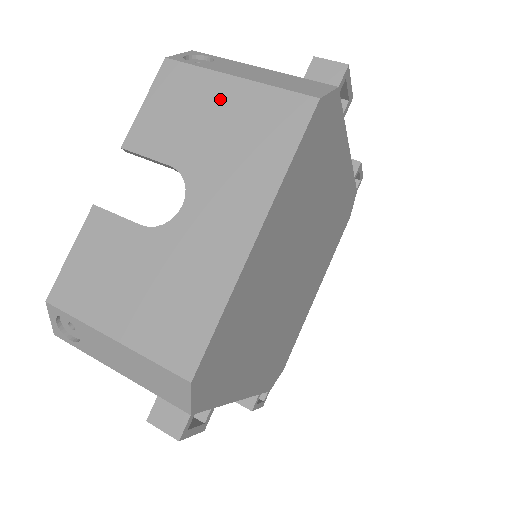
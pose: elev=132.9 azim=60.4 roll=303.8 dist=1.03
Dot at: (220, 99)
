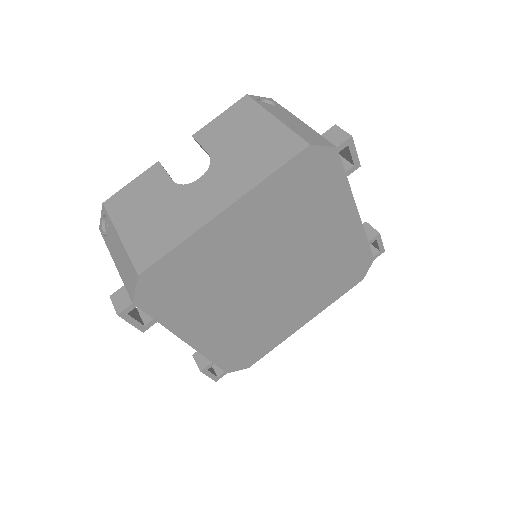
Dot at: (258, 127)
